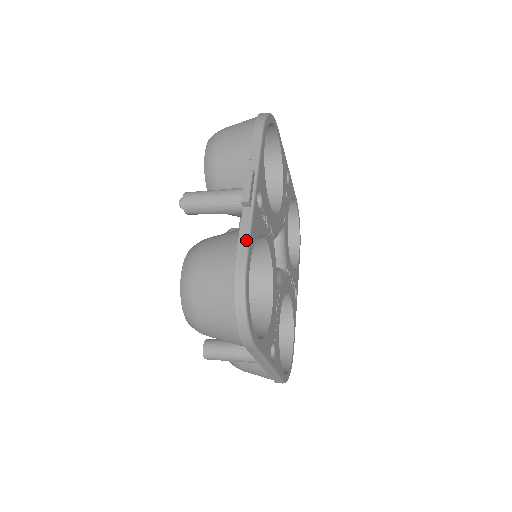
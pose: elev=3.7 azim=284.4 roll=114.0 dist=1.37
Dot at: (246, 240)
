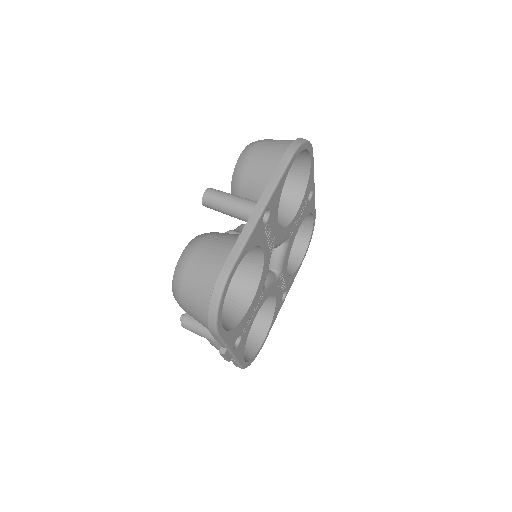
Dot at: (237, 364)
